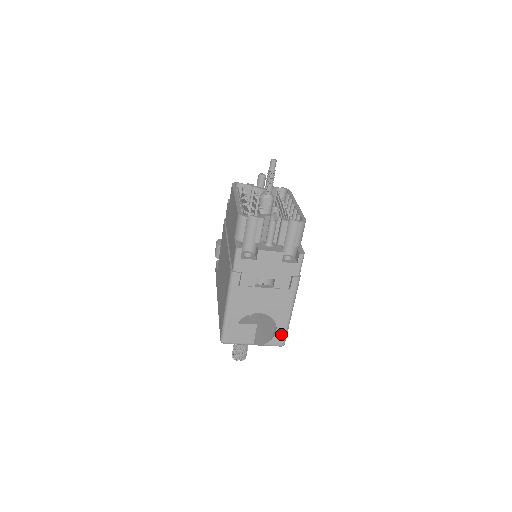
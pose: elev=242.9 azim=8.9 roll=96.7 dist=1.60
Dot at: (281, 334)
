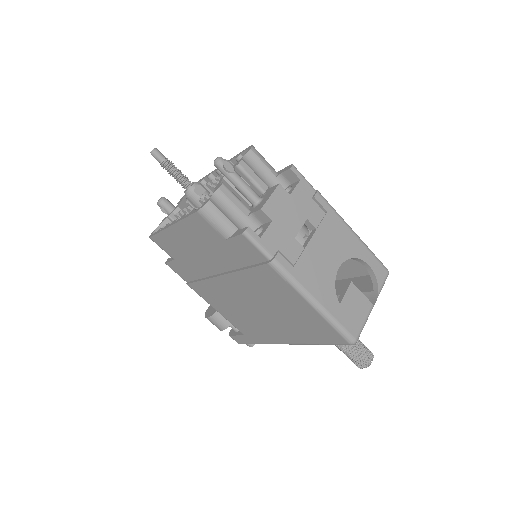
Dot at: (374, 263)
